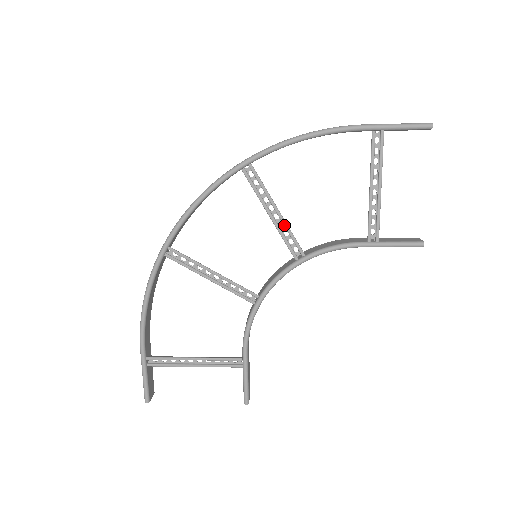
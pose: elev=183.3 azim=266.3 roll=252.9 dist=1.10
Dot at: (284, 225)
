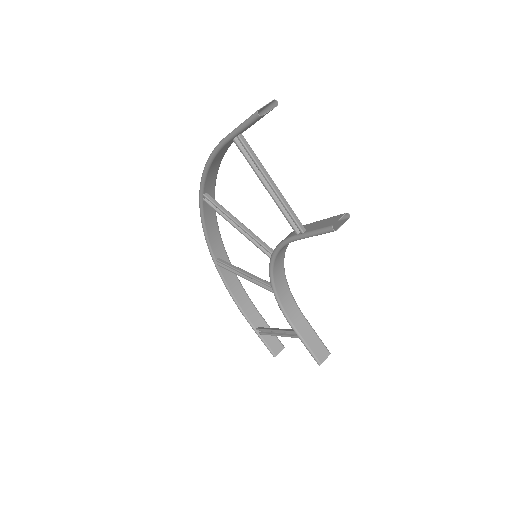
Dot at: (246, 233)
